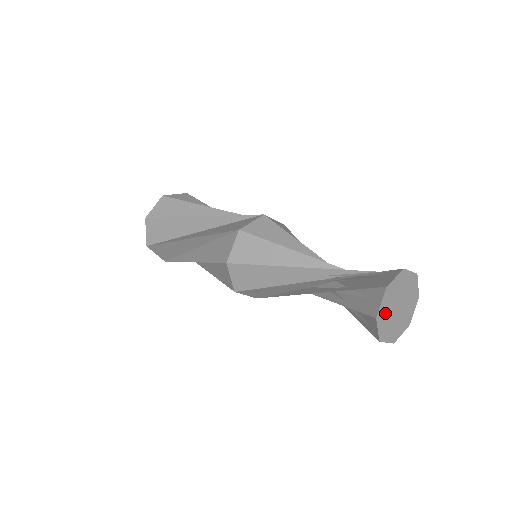
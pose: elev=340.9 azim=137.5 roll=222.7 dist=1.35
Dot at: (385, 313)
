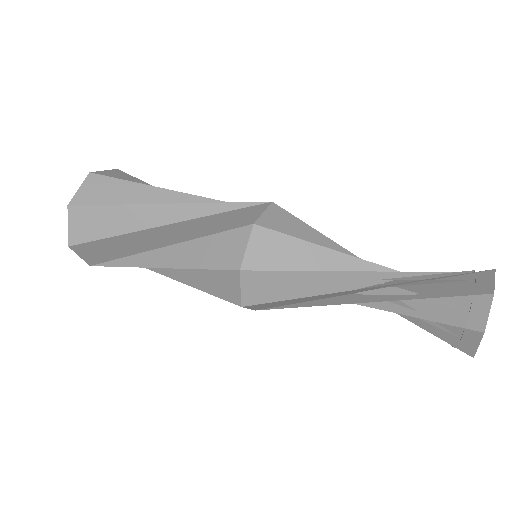
Dot at: occluded
